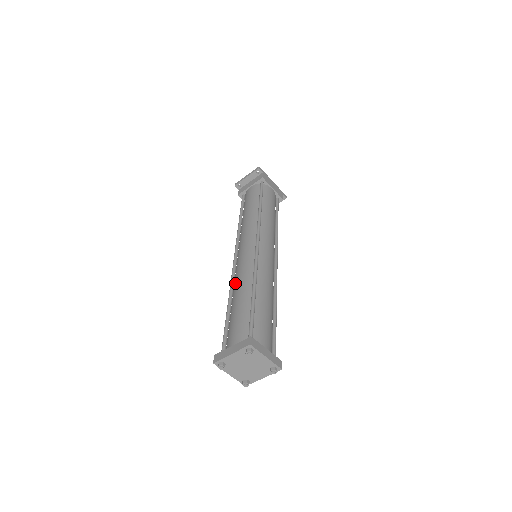
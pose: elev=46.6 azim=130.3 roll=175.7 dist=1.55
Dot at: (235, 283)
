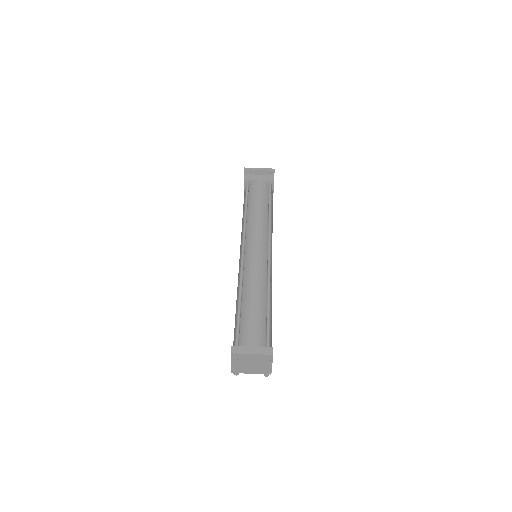
Dot at: (248, 281)
